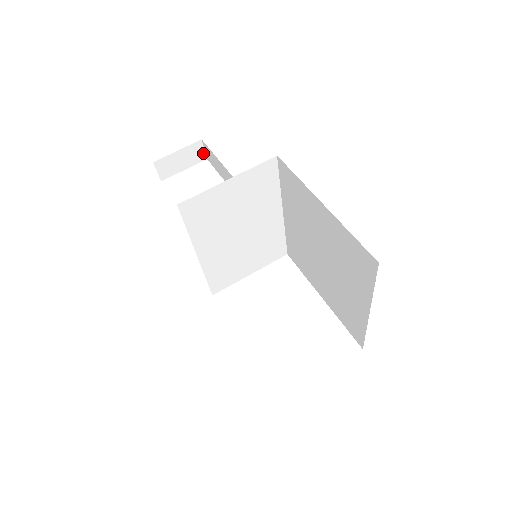
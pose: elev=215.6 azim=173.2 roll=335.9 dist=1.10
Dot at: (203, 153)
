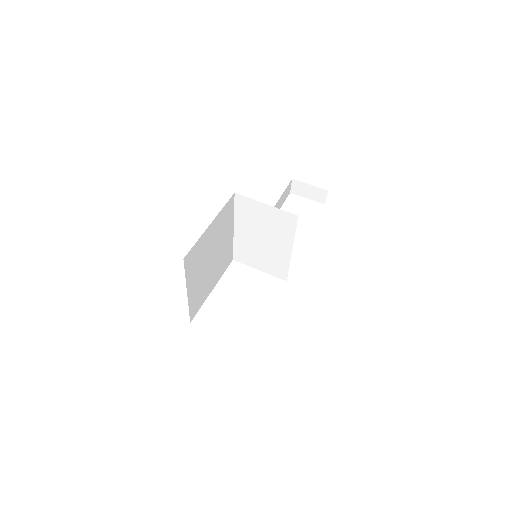
Dot at: (325, 199)
